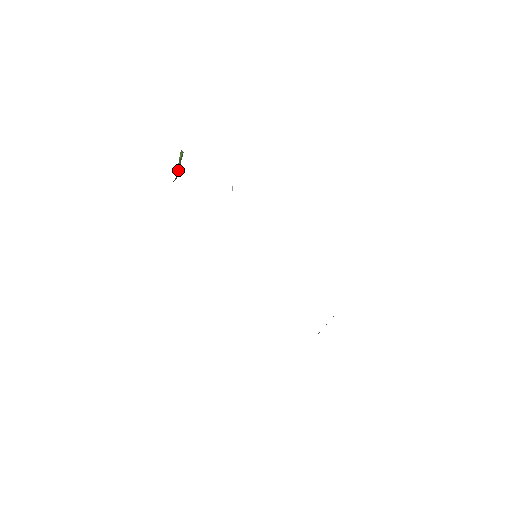
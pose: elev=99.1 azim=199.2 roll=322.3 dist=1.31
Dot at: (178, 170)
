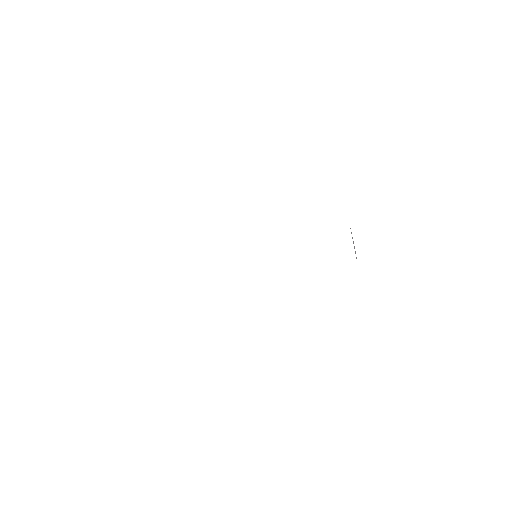
Dot at: occluded
